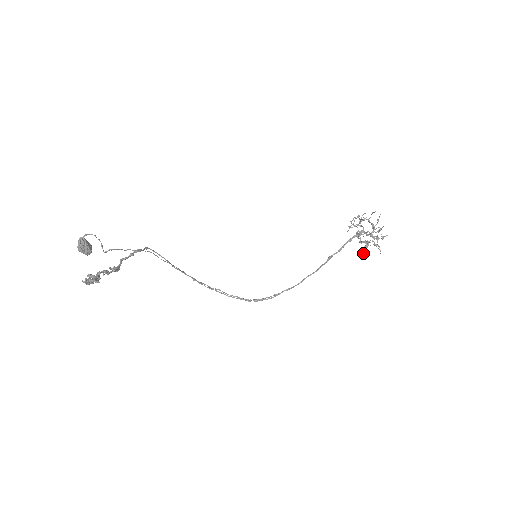
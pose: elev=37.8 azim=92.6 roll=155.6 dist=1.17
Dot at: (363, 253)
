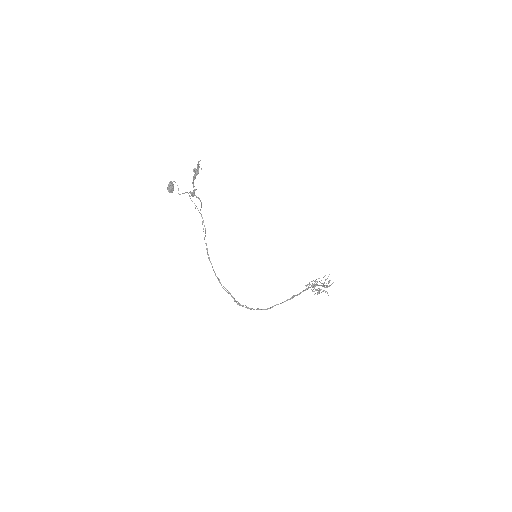
Dot at: (317, 294)
